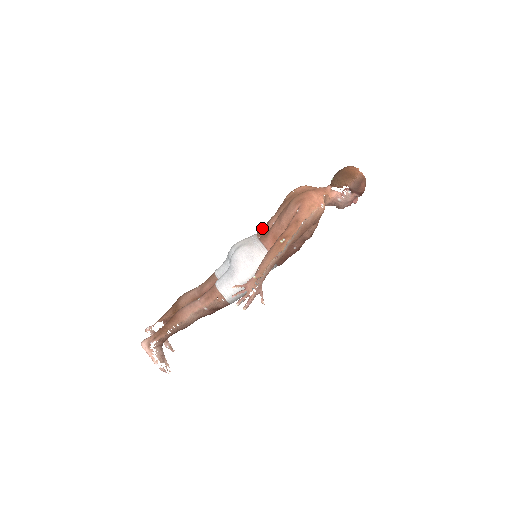
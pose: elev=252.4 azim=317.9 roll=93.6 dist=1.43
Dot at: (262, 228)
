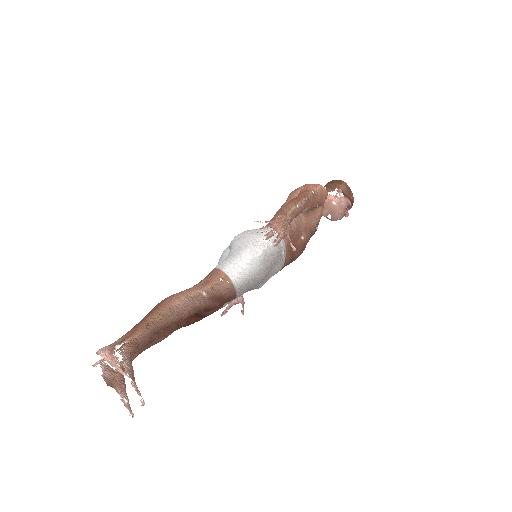
Dot at: occluded
